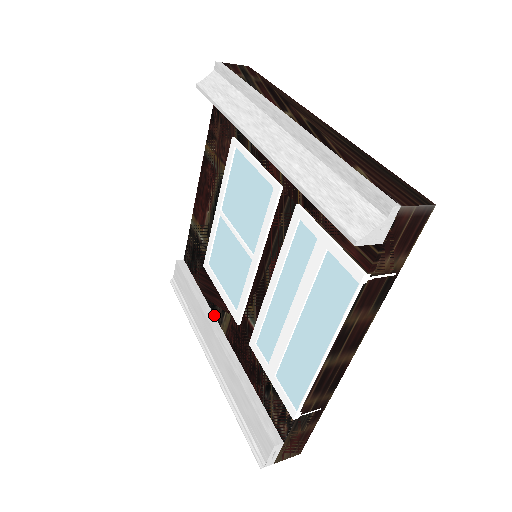
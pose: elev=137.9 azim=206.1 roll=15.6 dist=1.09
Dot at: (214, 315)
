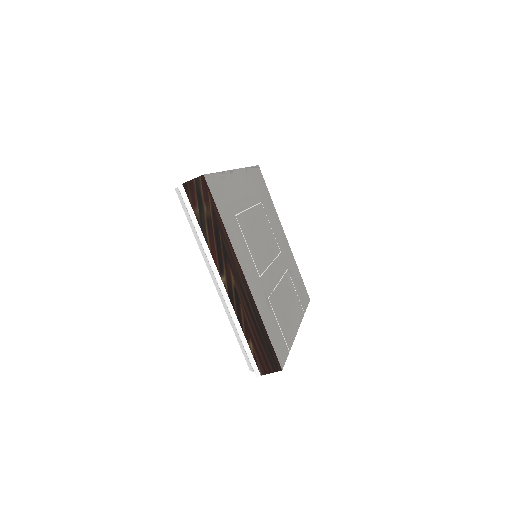
Dot at: occluded
